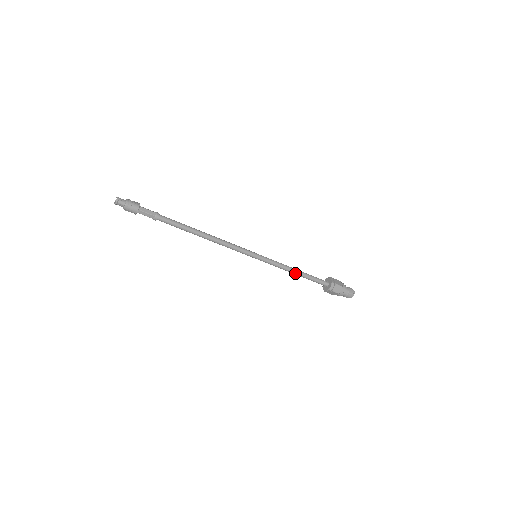
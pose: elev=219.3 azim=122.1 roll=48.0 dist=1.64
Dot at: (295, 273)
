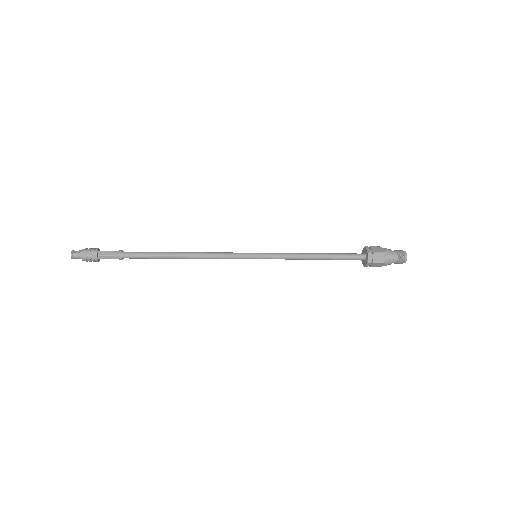
Dot at: (314, 259)
